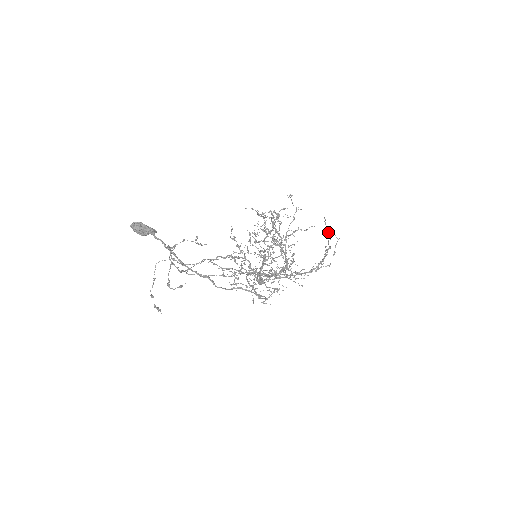
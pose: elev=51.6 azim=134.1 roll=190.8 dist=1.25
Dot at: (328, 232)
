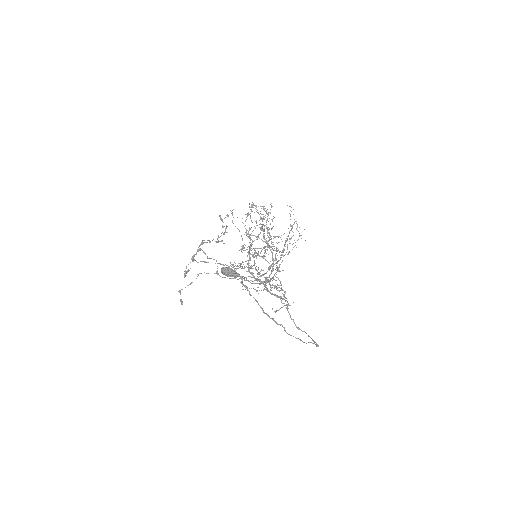
Dot at: occluded
